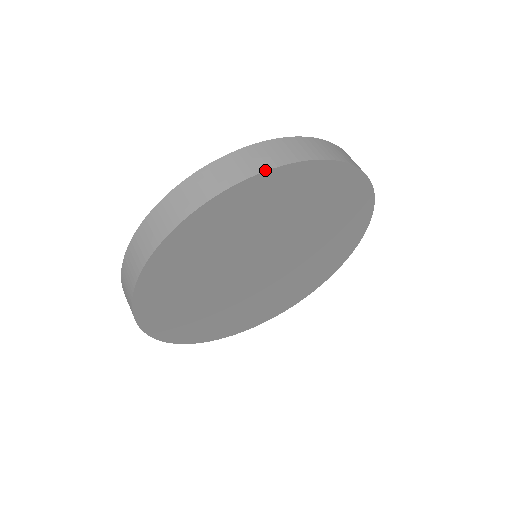
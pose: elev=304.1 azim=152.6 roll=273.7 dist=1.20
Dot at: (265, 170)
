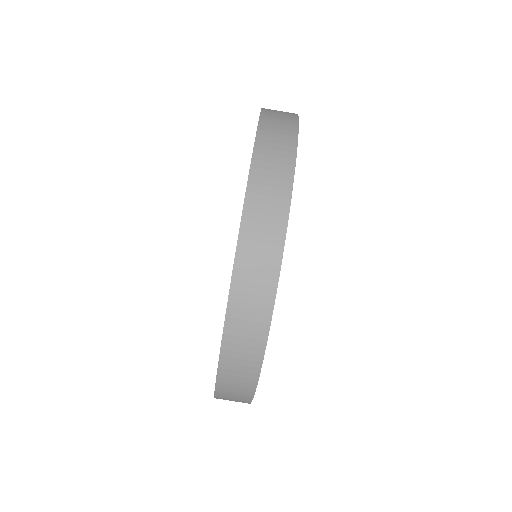
Dot at: (254, 391)
